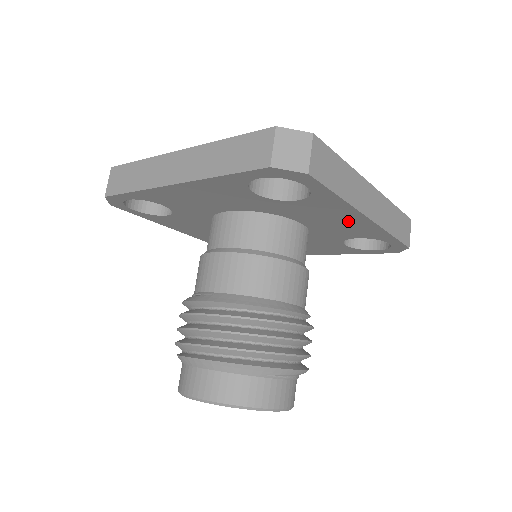
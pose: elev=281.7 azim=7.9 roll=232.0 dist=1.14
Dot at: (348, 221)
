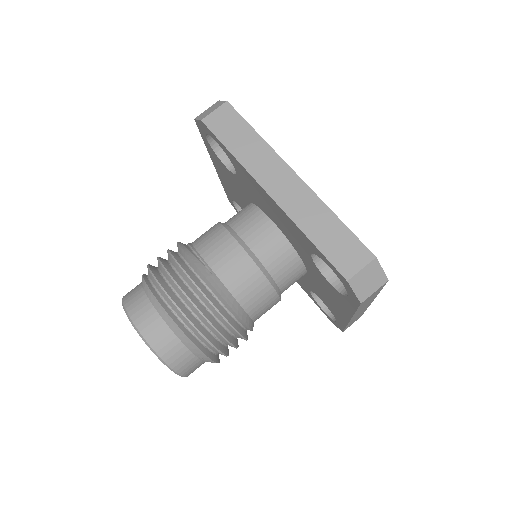
Dot at: (336, 306)
